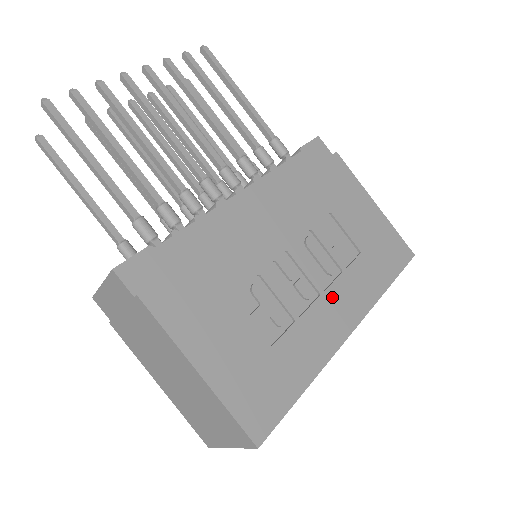
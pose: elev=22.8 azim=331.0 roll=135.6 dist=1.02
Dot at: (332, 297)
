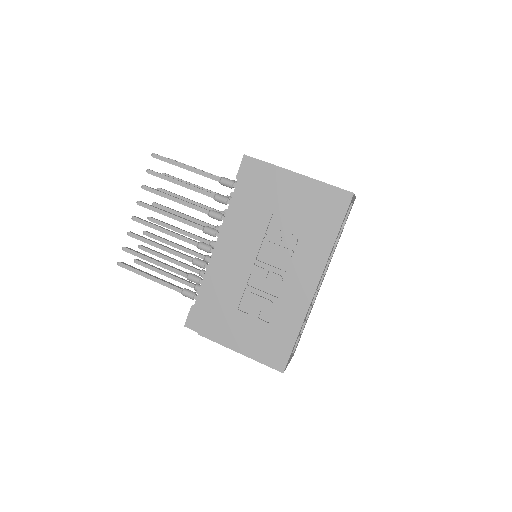
Dot at: (295, 272)
